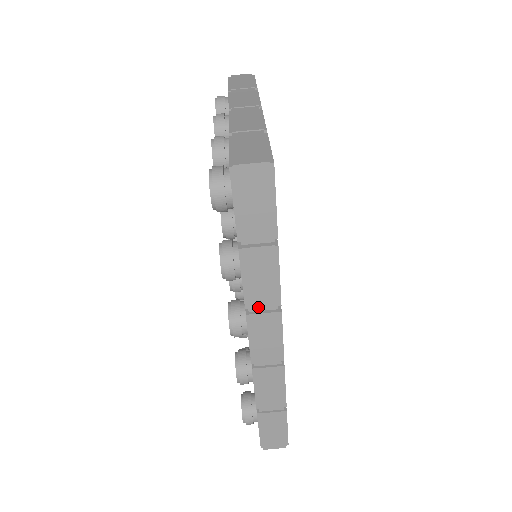
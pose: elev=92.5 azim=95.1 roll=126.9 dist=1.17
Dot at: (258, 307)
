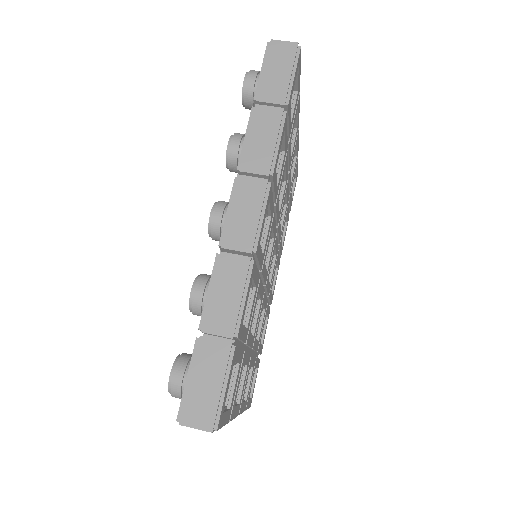
Dot at: (250, 168)
